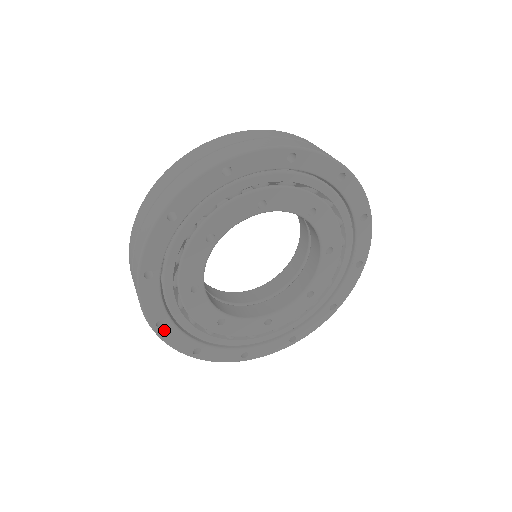
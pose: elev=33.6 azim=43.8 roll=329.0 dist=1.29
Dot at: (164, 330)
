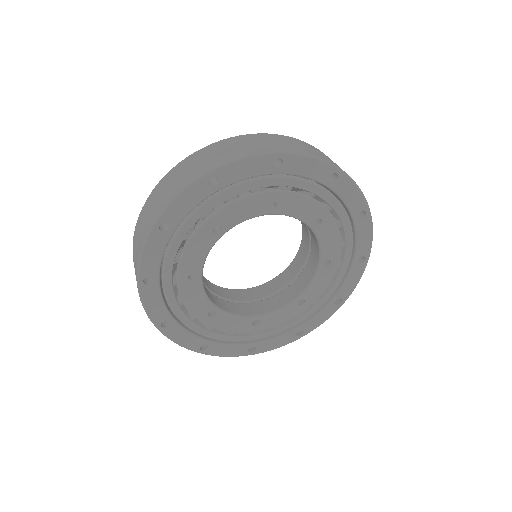
Dot at: (211, 350)
